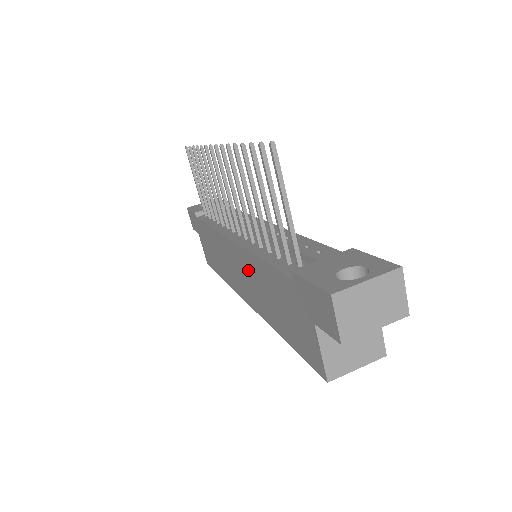
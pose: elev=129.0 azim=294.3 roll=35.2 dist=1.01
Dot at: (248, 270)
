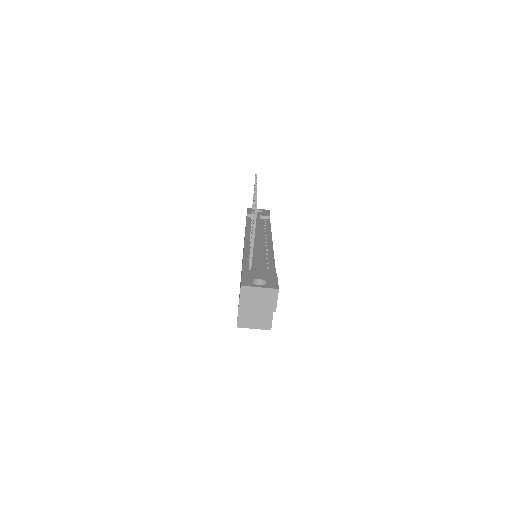
Dot at: occluded
